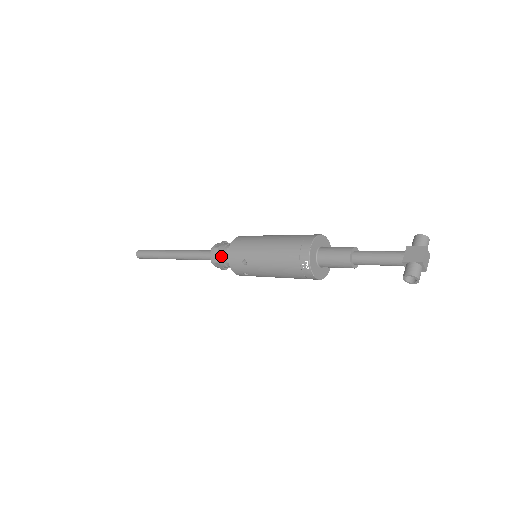
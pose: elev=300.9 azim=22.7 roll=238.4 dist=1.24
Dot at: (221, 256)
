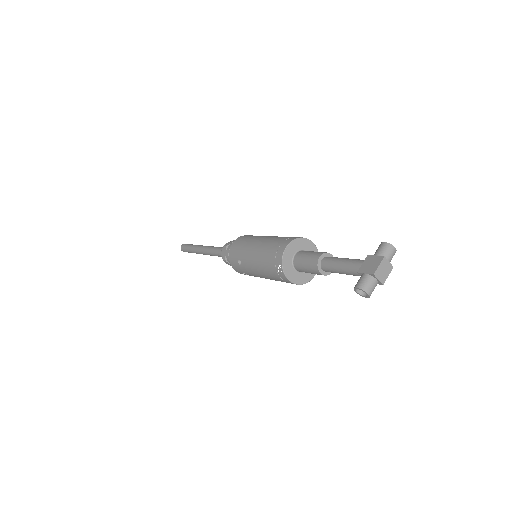
Dot at: (228, 254)
